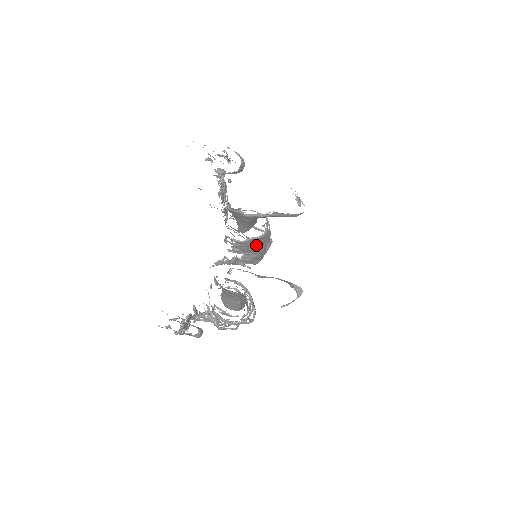
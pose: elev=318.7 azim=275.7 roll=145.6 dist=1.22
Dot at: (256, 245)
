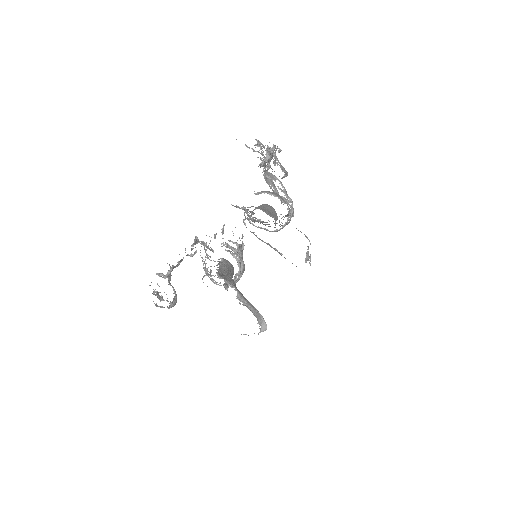
Dot at: occluded
